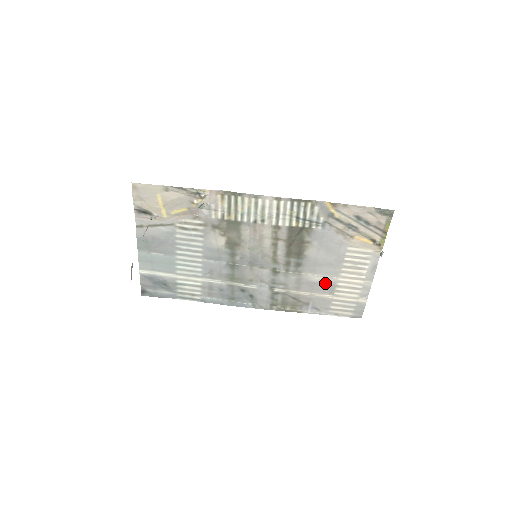
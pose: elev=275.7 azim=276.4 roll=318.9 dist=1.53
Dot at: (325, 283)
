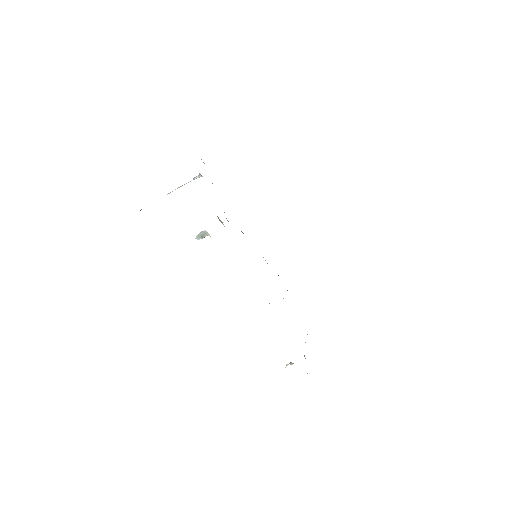
Dot at: occluded
